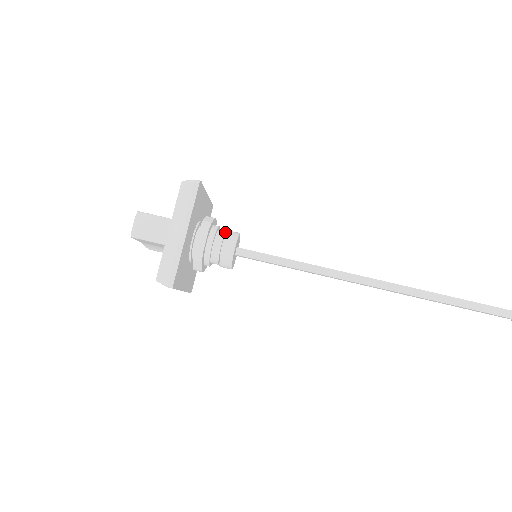
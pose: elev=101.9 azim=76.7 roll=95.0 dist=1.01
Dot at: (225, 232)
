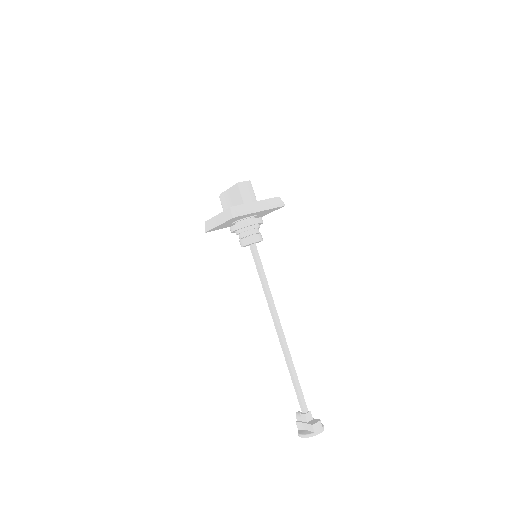
Dot at: occluded
